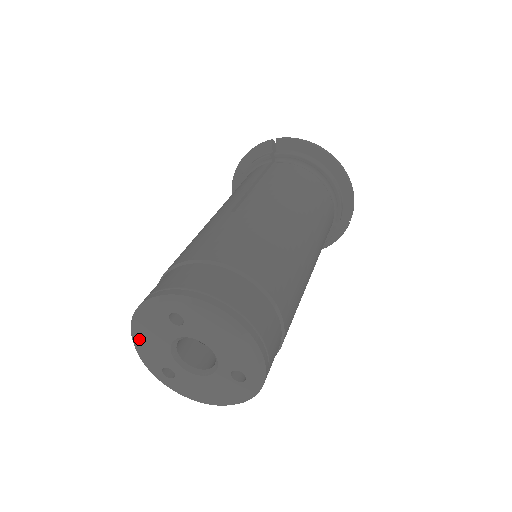
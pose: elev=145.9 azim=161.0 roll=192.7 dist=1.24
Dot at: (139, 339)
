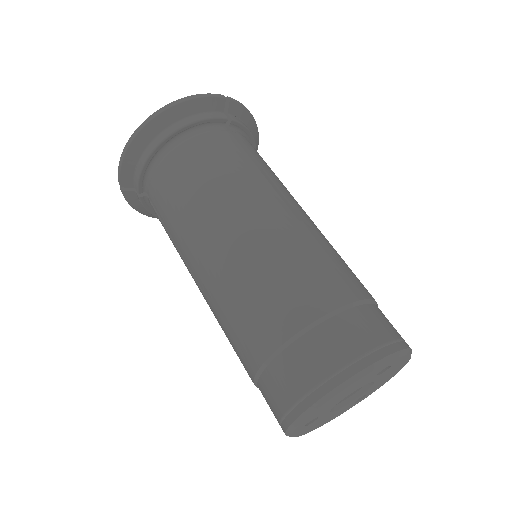
Dot at: (330, 401)
